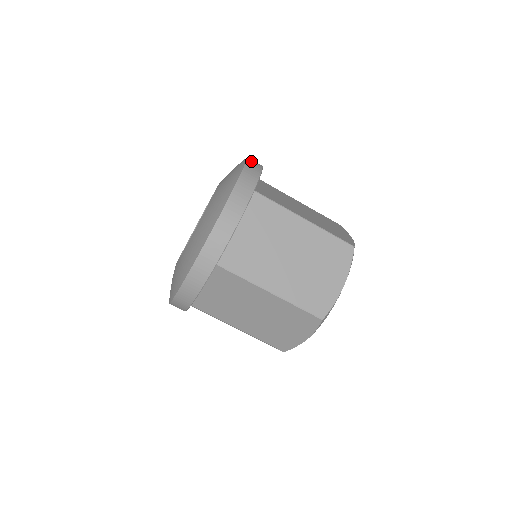
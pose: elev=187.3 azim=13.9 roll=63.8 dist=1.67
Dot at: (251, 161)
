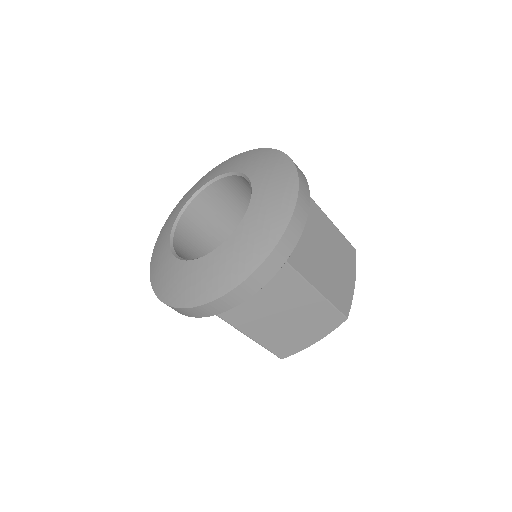
Dot at: occluded
